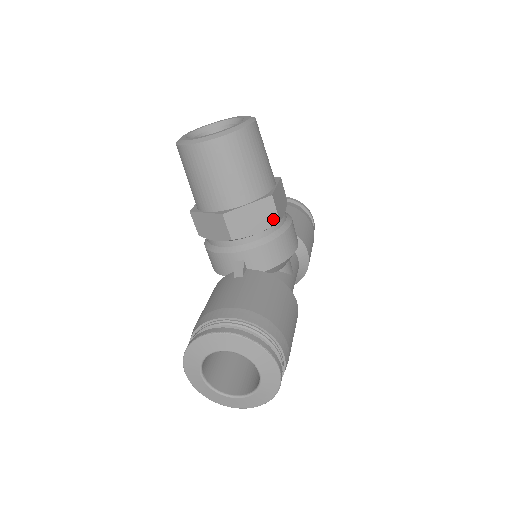
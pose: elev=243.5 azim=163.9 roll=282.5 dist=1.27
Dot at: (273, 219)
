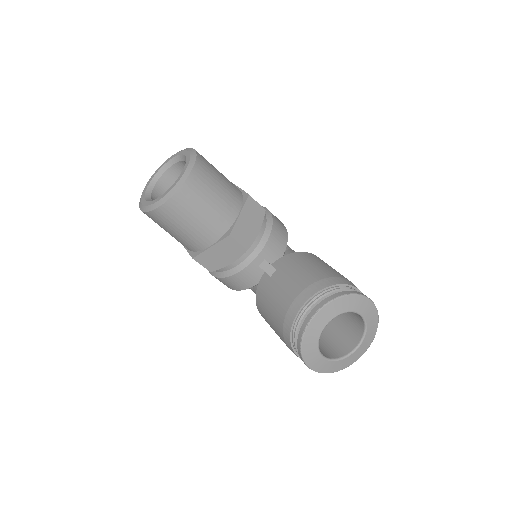
Dot at: (261, 212)
